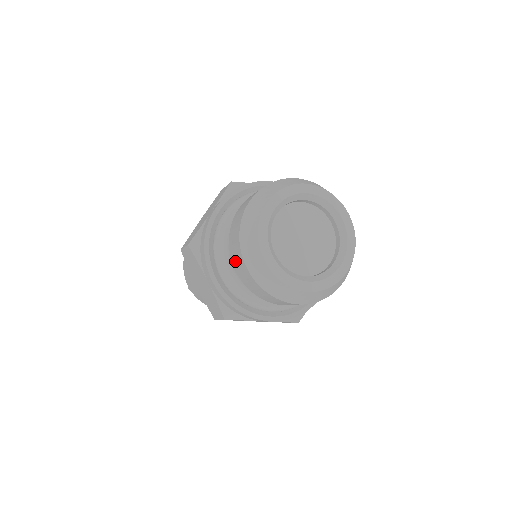
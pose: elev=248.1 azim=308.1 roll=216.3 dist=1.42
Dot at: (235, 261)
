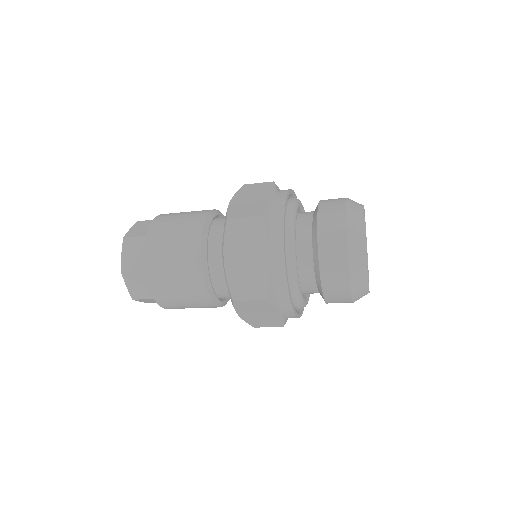
Dot at: (327, 245)
